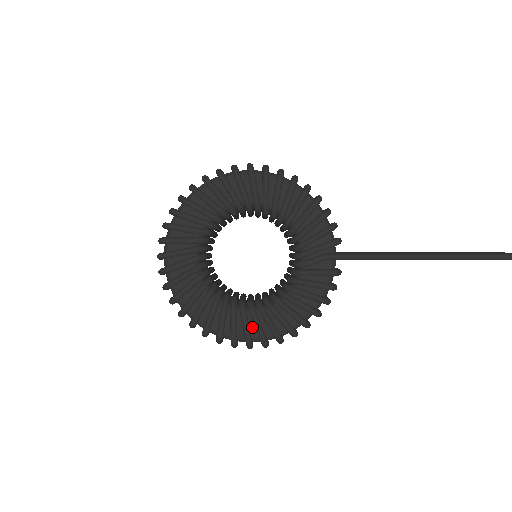
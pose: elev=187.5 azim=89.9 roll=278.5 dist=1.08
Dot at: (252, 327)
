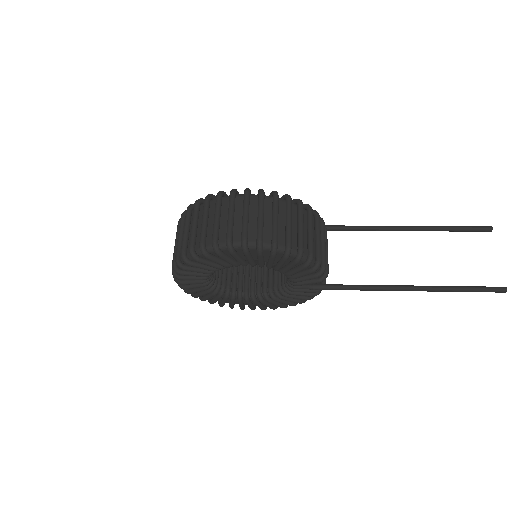
Dot at: occluded
